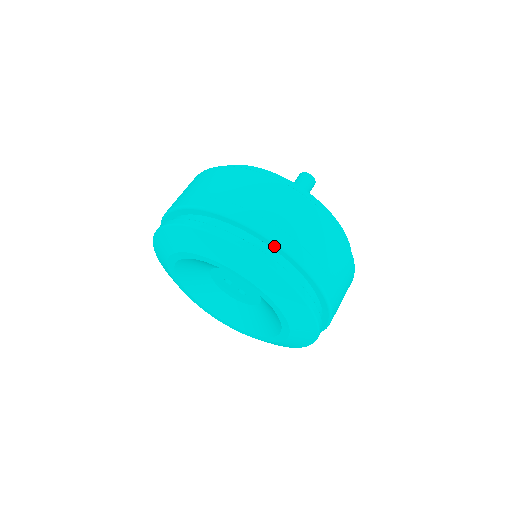
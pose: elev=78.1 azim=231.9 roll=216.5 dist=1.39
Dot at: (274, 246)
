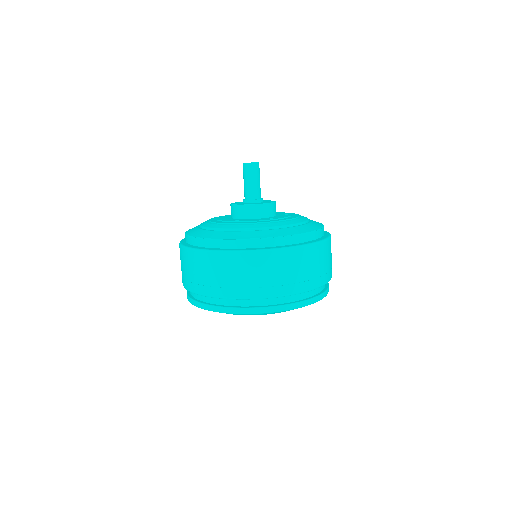
Dot at: (254, 299)
